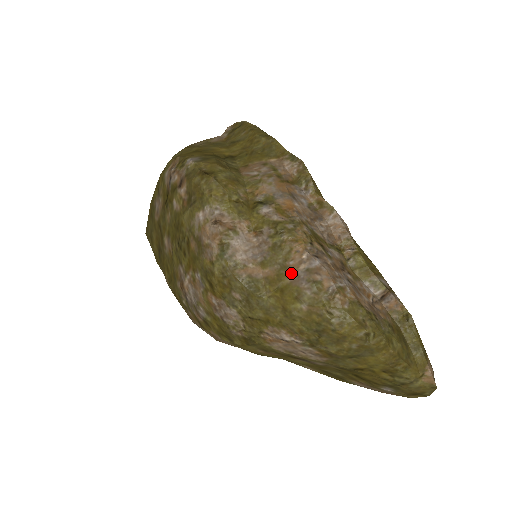
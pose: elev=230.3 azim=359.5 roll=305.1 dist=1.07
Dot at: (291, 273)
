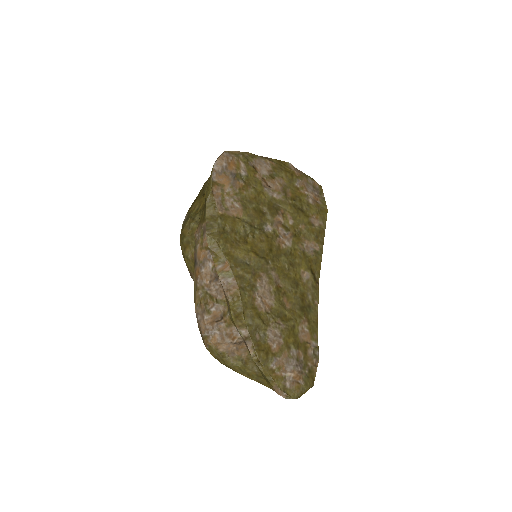
Dot at: occluded
